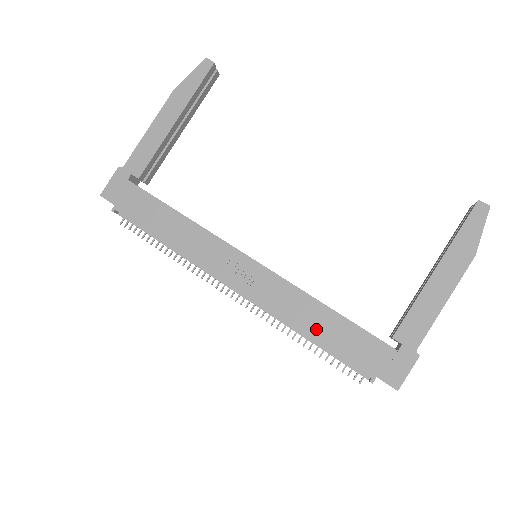
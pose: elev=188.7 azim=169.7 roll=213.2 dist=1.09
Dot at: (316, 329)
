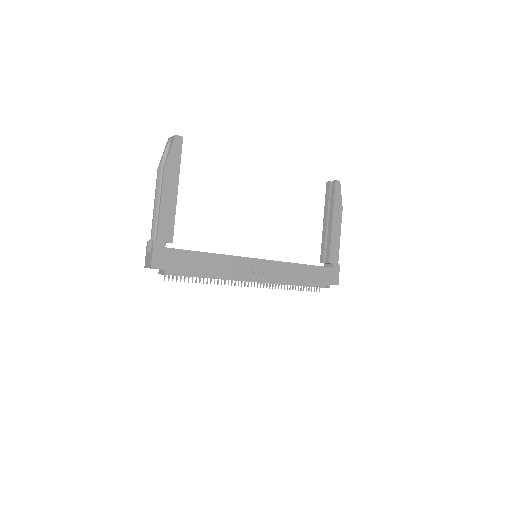
Dot at: (302, 278)
